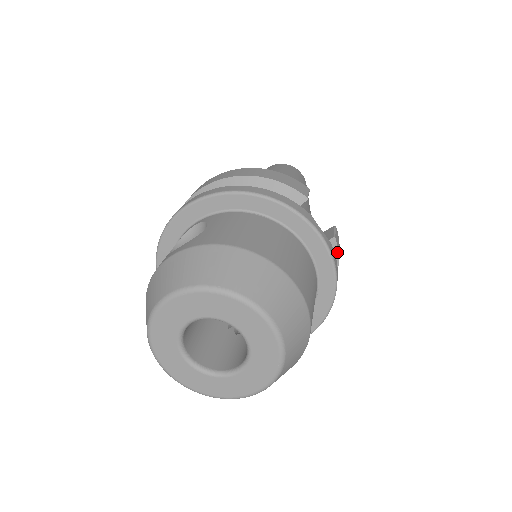
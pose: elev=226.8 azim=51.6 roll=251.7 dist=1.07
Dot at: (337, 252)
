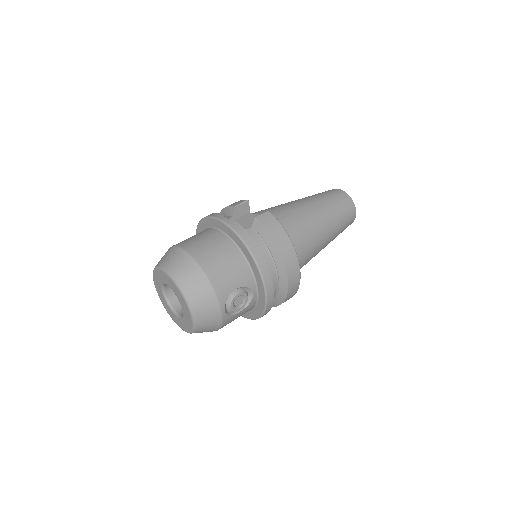
Dot at: (262, 225)
